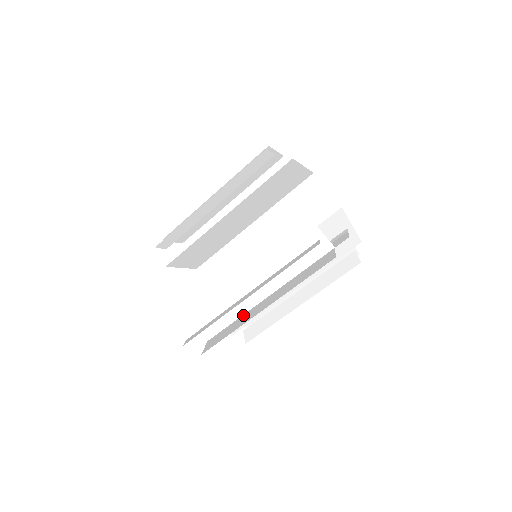
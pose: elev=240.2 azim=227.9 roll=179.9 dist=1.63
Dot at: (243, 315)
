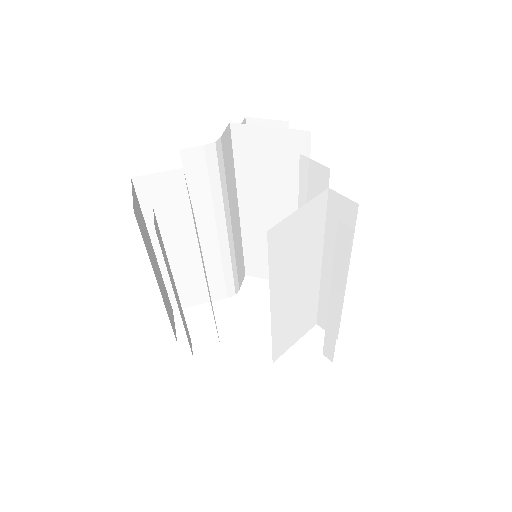
Dot at: (321, 292)
